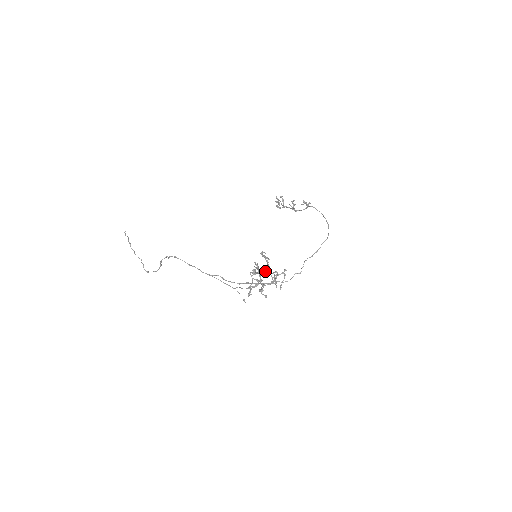
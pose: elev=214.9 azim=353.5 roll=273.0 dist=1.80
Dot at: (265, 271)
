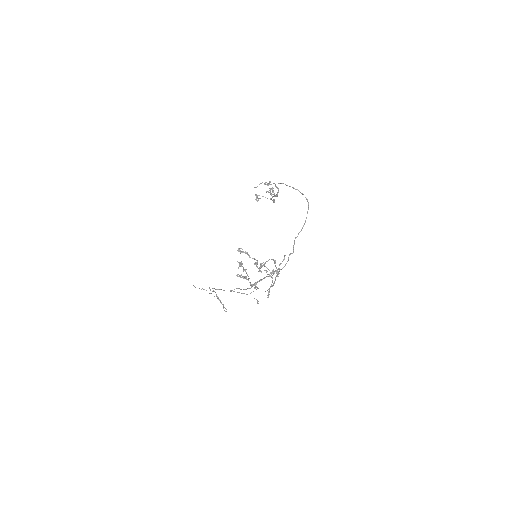
Dot at: (256, 265)
